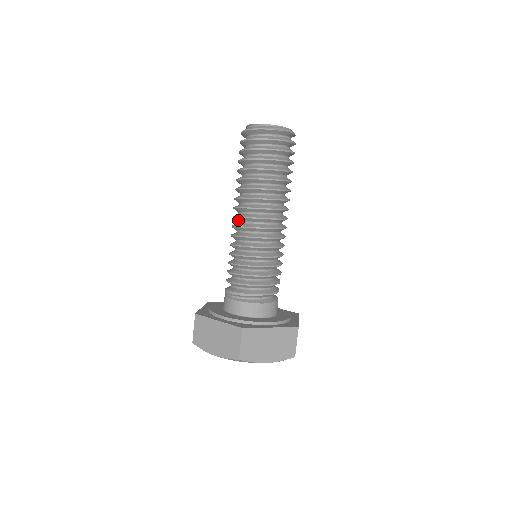
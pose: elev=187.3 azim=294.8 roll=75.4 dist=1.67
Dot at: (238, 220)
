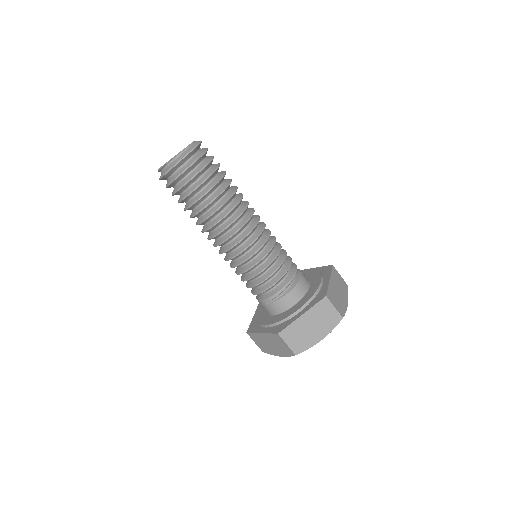
Dot at: (229, 241)
